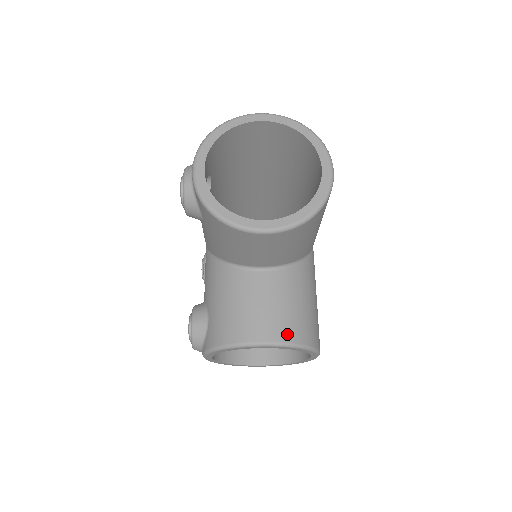
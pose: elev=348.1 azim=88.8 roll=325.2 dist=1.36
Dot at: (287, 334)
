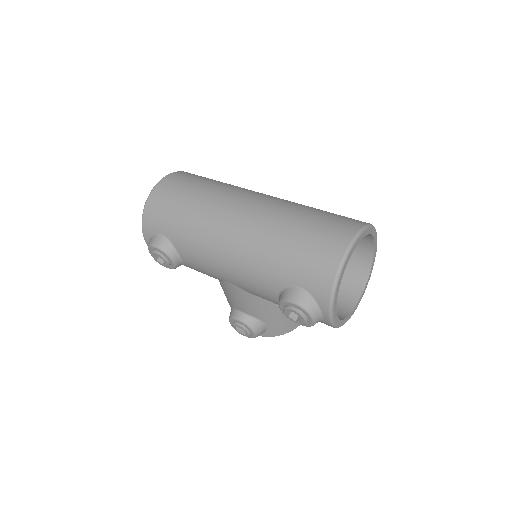
Dot at: occluded
